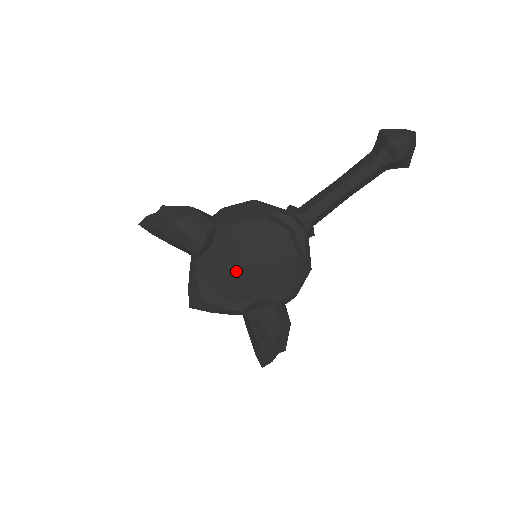
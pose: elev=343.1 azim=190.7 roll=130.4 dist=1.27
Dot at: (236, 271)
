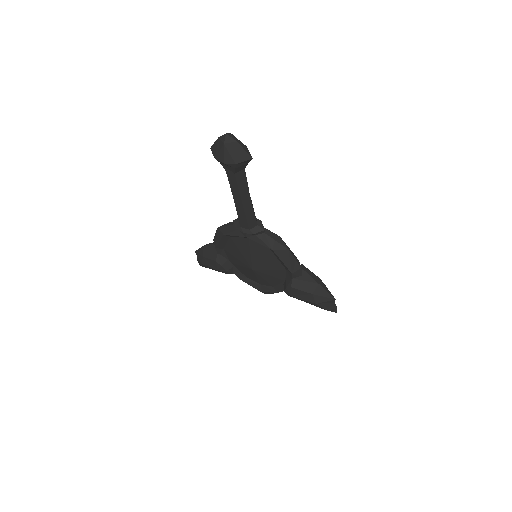
Dot at: (253, 273)
